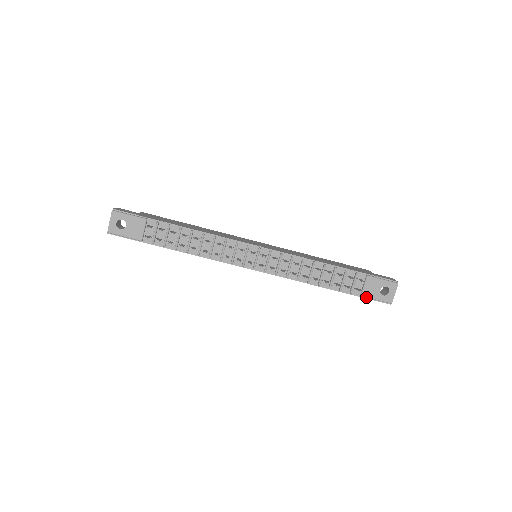
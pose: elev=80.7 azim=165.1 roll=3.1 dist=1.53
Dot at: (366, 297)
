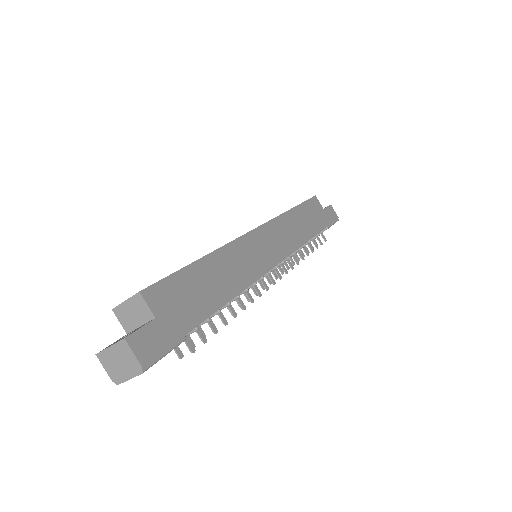
Dot at: occluded
